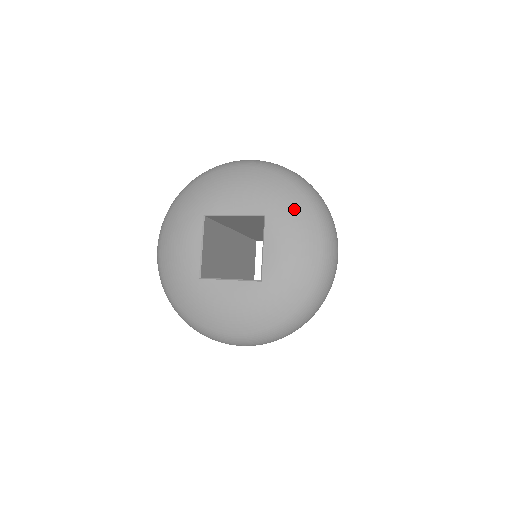
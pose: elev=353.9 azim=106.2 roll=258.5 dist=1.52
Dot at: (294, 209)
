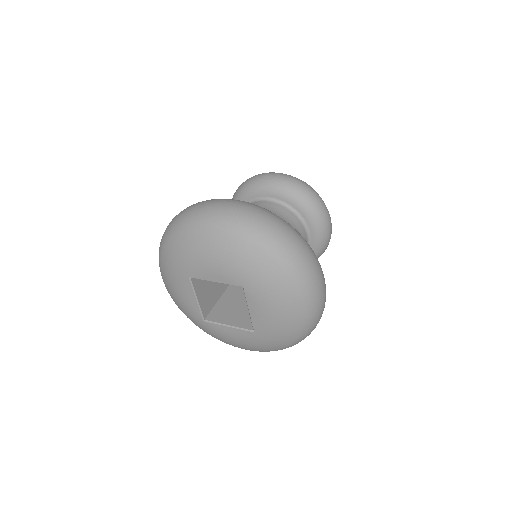
Dot at: (269, 281)
